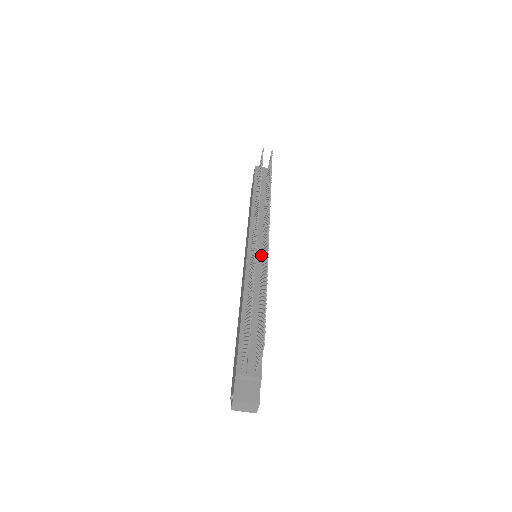
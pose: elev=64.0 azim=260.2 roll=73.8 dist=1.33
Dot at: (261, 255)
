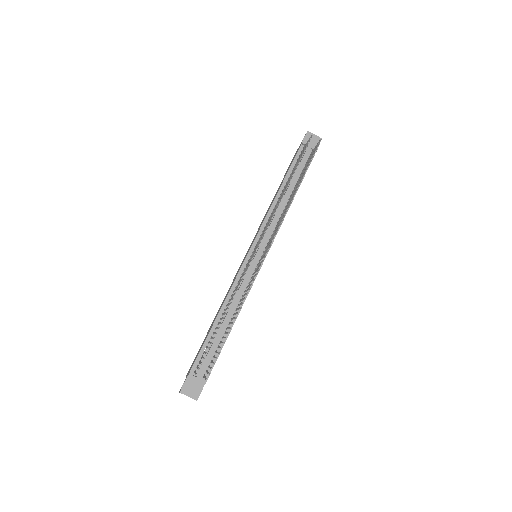
Dot at: (258, 262)
